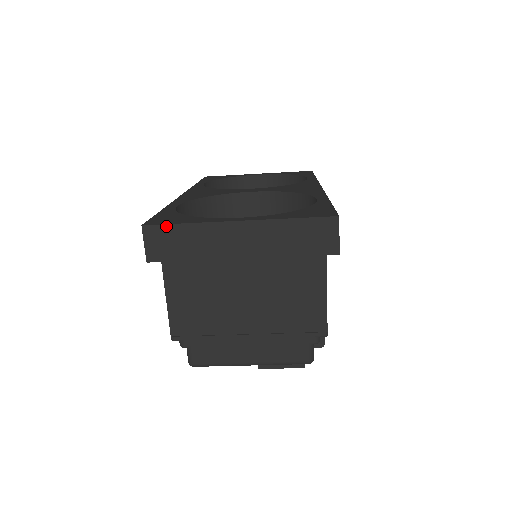
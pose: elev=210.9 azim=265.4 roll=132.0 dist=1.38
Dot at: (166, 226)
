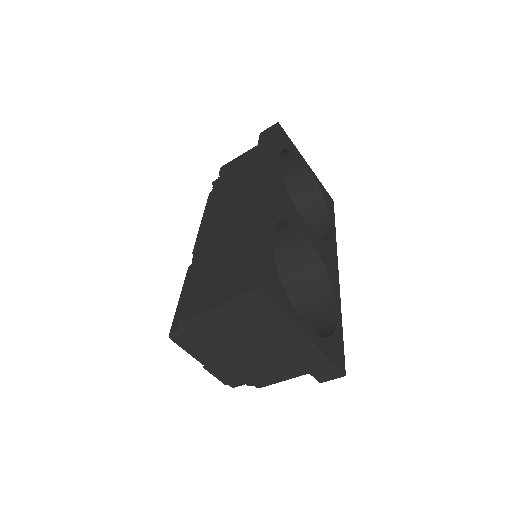
Dot at: (272, 301)
